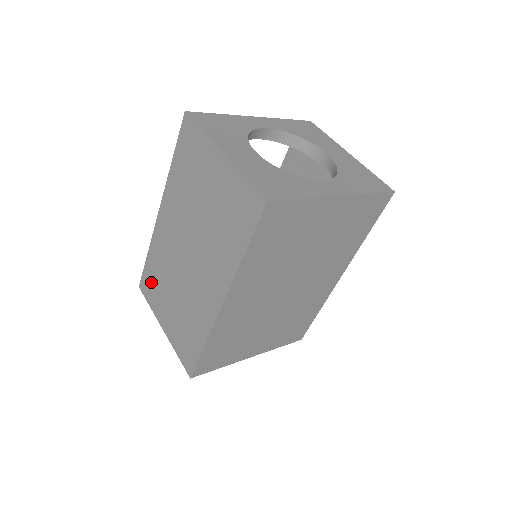
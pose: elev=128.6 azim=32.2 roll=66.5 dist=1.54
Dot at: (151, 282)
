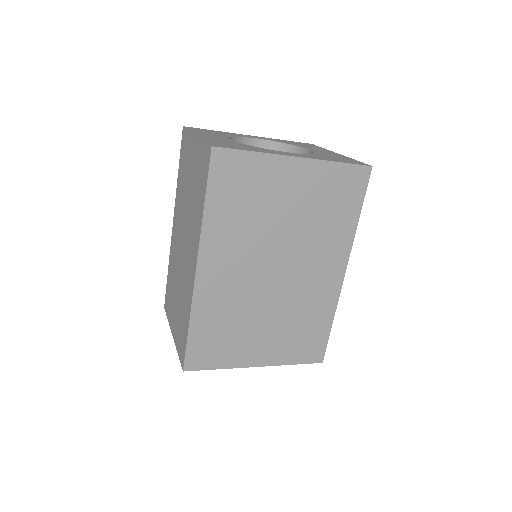
Dot at: (169, 294)
